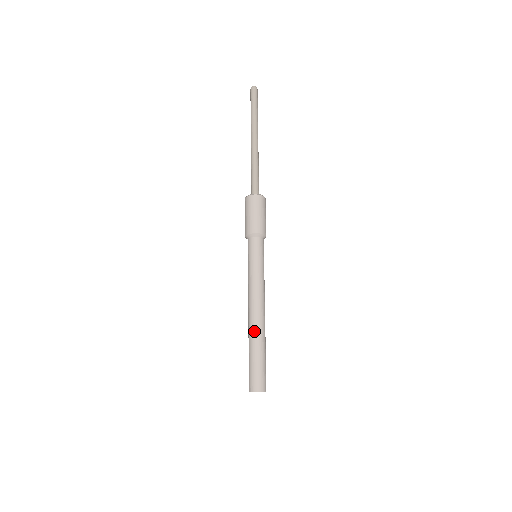
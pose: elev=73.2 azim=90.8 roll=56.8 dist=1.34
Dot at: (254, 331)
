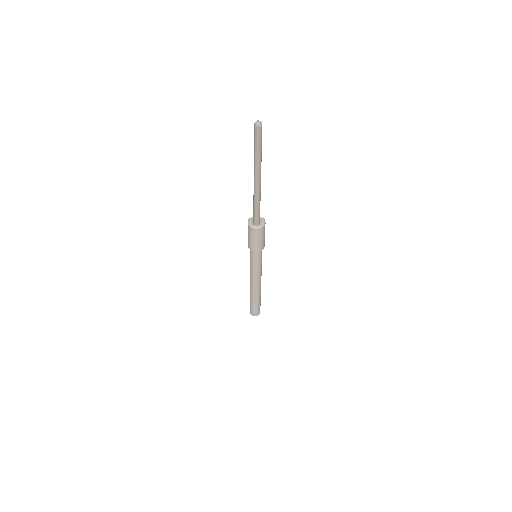
Dot at: (253, 295)
